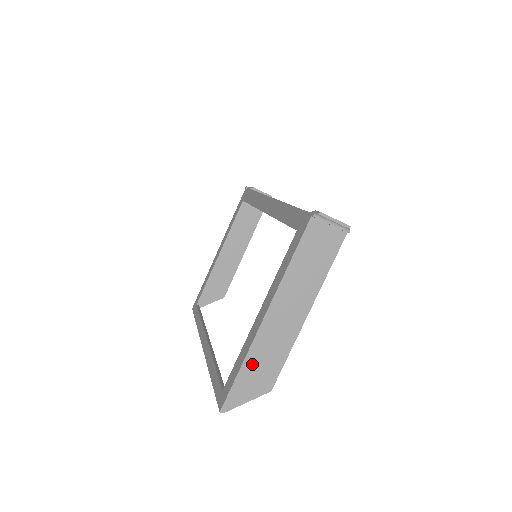
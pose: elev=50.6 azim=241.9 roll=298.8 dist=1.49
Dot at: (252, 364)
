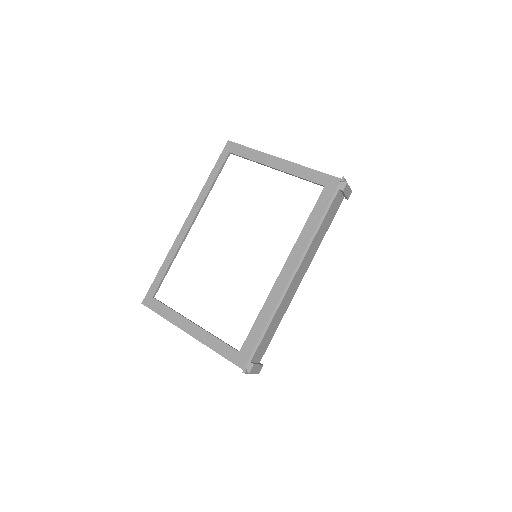
Dot at: occluded
